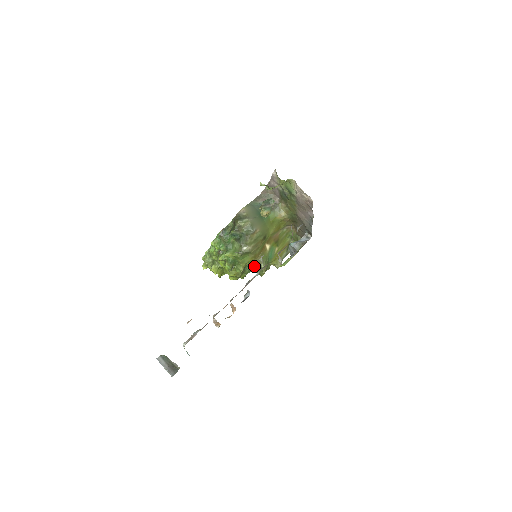
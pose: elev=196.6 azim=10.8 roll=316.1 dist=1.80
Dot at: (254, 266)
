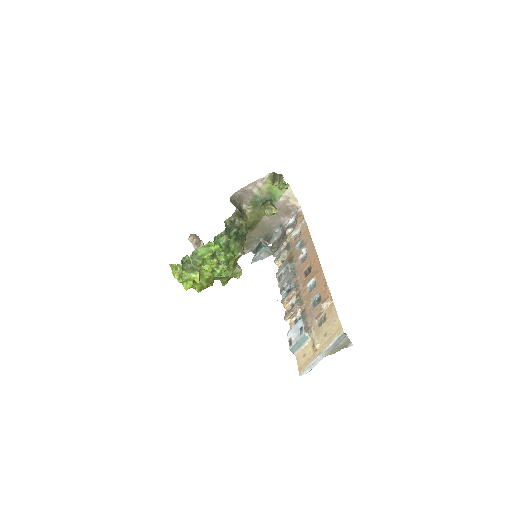
Dot at: occluded
